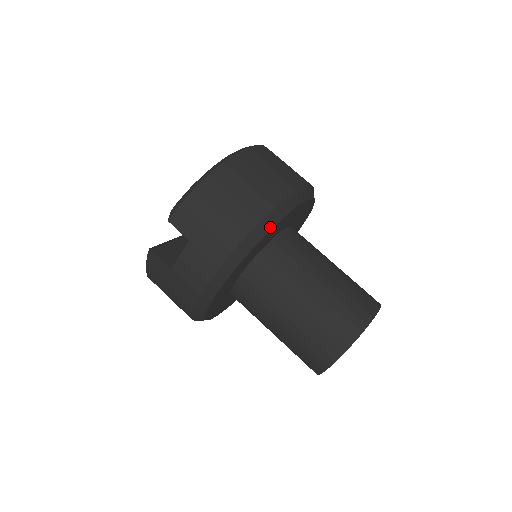
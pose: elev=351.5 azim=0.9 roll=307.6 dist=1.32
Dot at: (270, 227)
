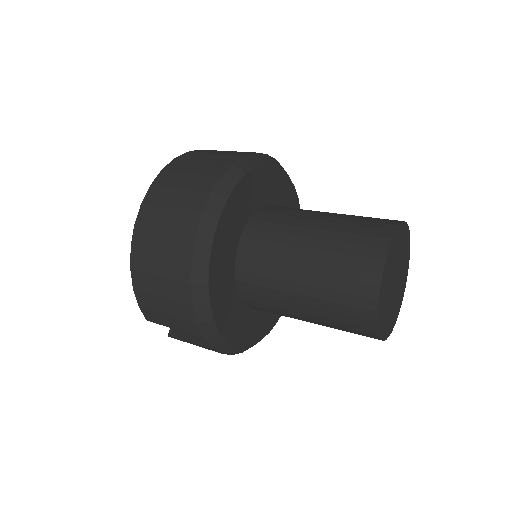
Dot at: (205, 277)
